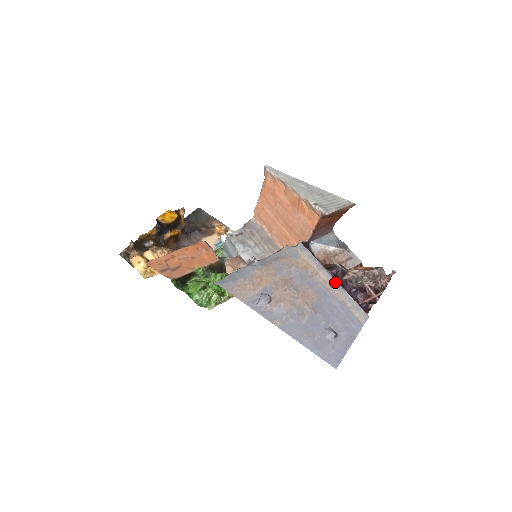
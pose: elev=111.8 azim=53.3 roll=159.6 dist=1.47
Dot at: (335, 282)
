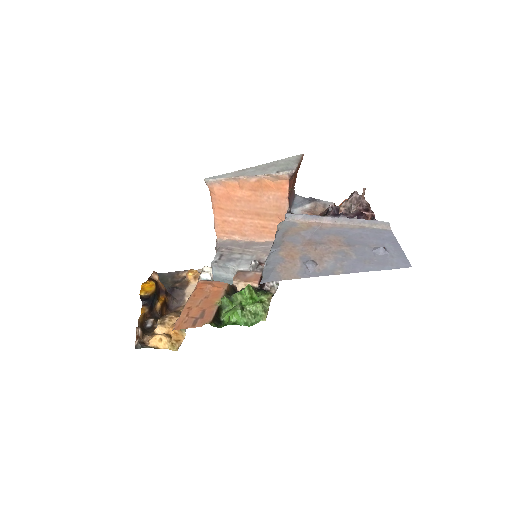
Dot at: (341, 219)
